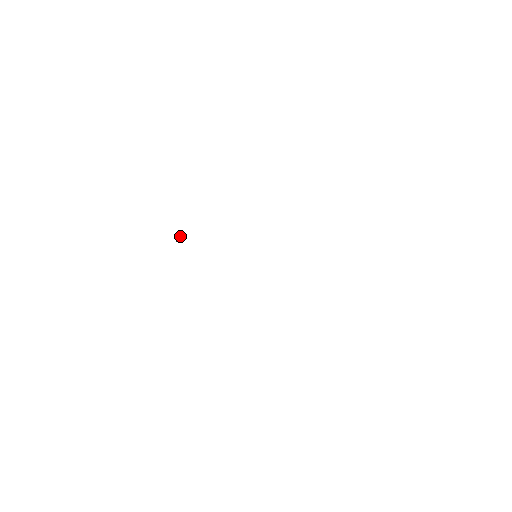
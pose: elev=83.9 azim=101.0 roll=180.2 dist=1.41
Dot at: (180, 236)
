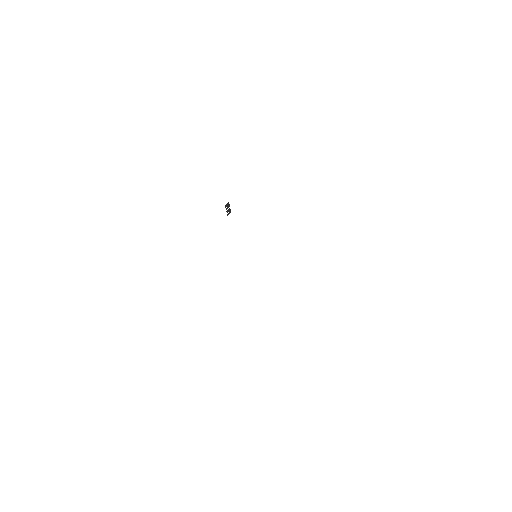
Dot at: (229, 213)
